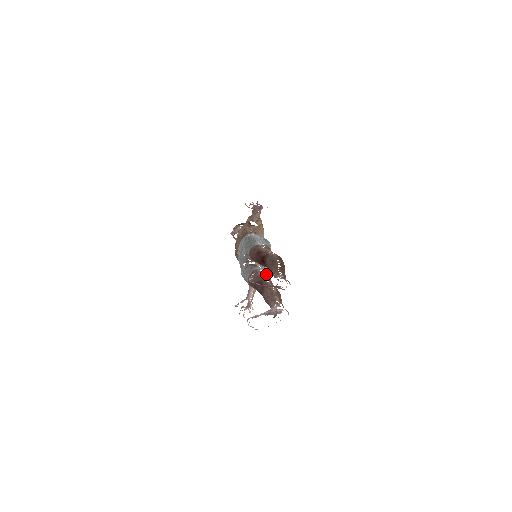
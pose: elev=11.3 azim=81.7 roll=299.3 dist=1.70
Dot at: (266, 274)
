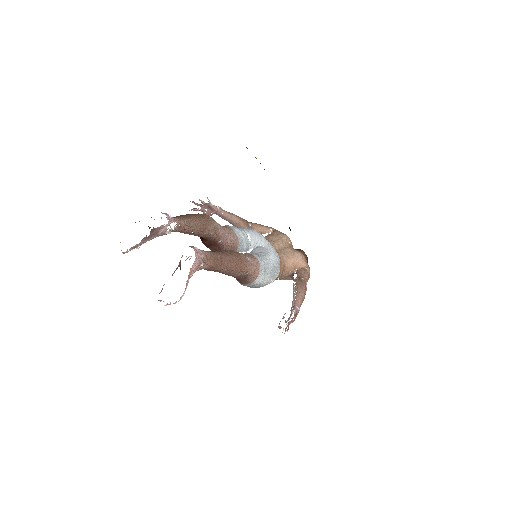
Dot at: occluded
